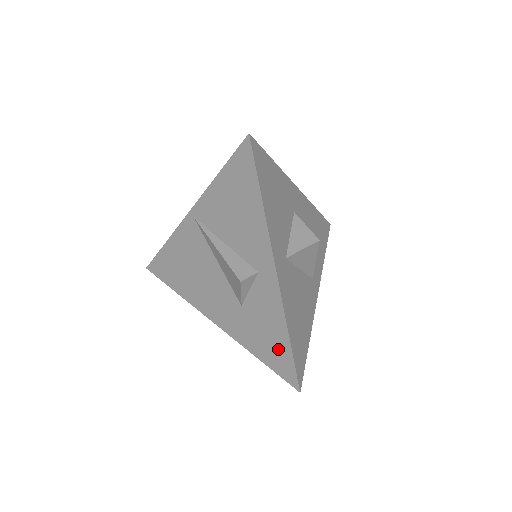
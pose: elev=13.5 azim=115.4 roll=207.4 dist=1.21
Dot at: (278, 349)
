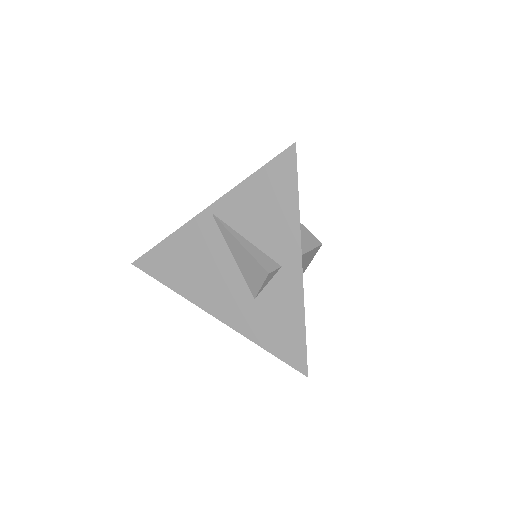
Dot at: (290, 338)
